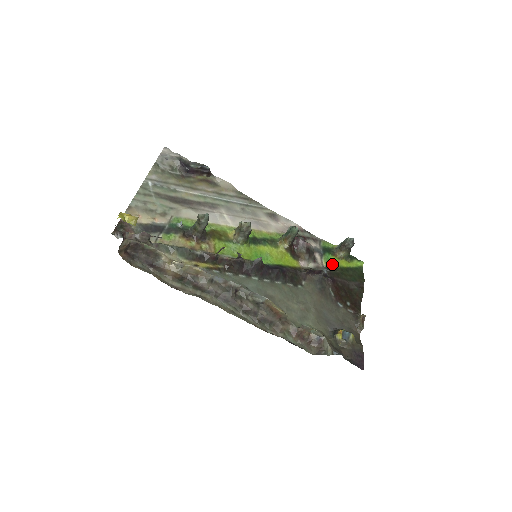
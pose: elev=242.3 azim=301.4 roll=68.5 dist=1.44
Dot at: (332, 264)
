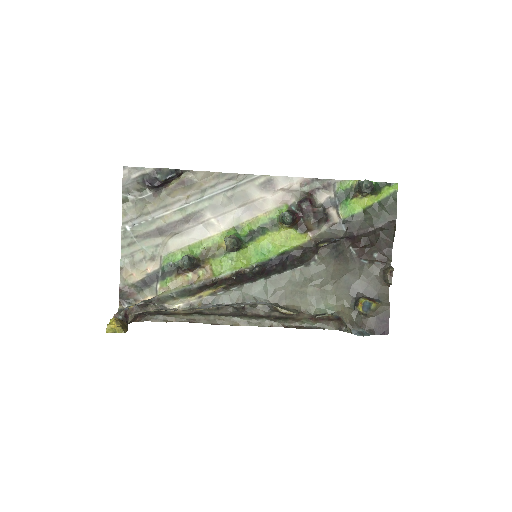
Dot at: (352, 211)
